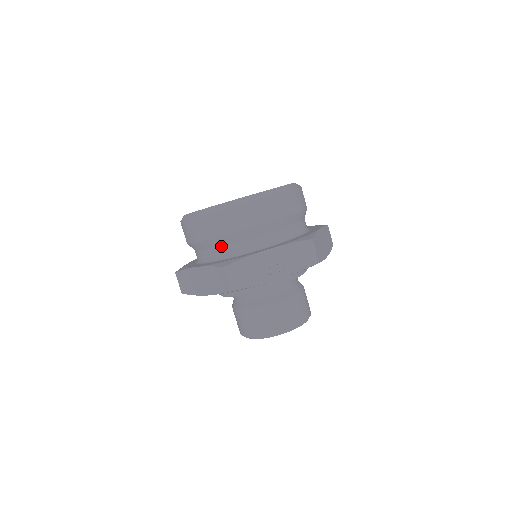
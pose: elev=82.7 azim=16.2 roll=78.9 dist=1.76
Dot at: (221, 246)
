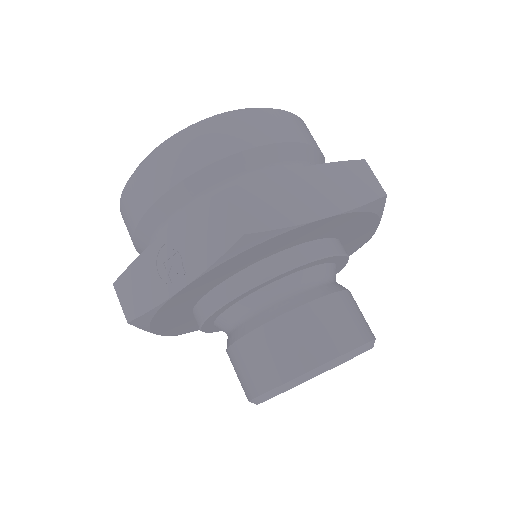
Dot at: occluded
